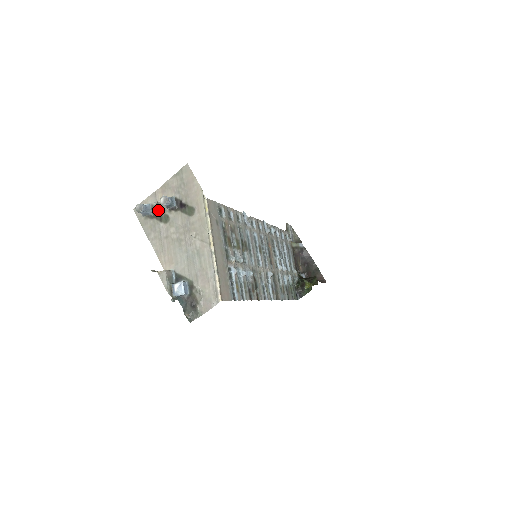
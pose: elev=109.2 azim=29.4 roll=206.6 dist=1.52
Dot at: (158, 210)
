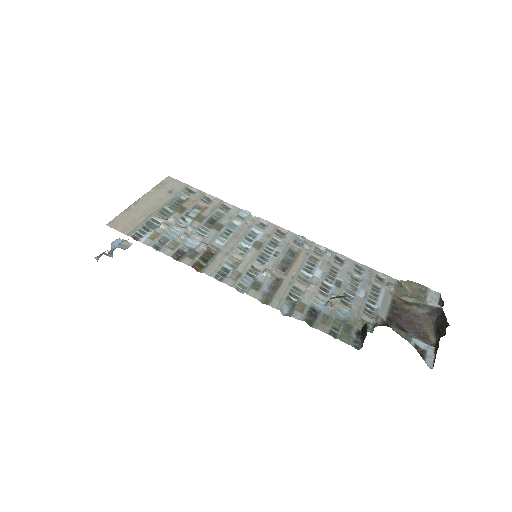
Dot at: occluded
